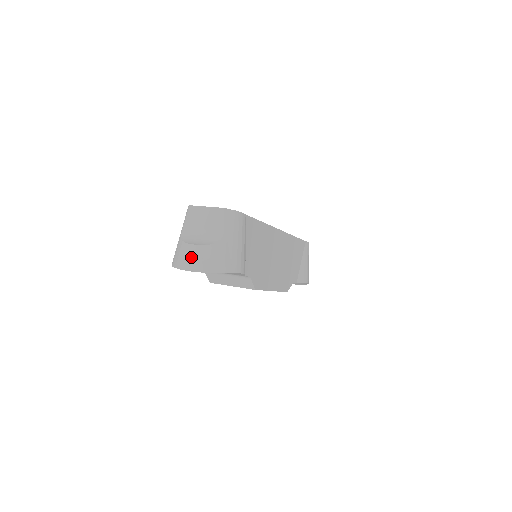
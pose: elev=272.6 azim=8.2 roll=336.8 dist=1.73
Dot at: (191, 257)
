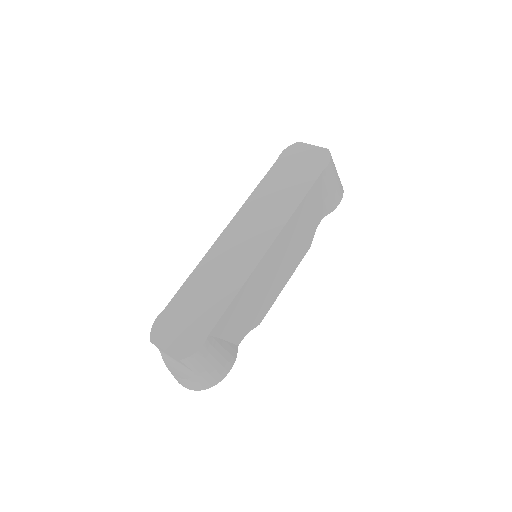
Dot at: (178, 381)
